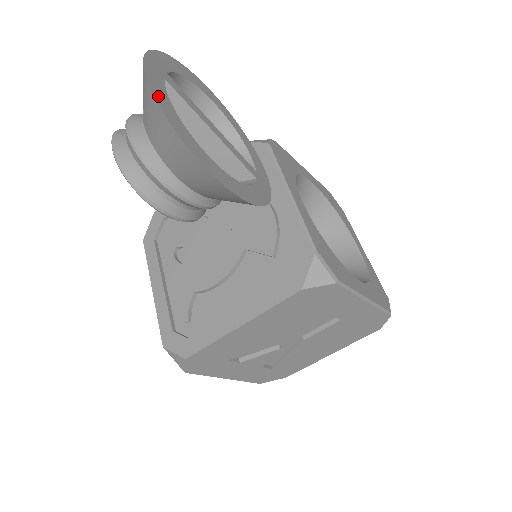
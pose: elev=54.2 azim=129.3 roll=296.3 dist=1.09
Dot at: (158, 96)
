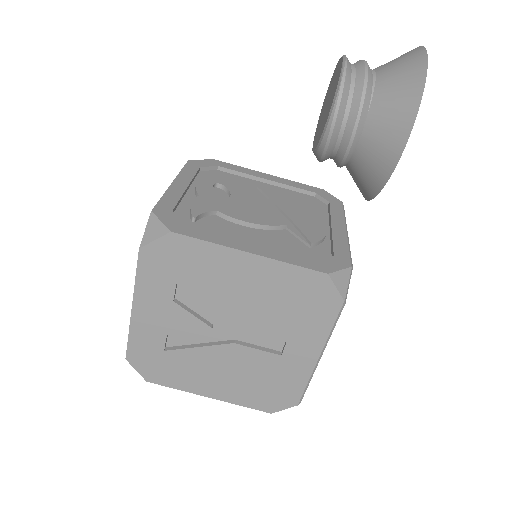
Dot at: (424, 59)
